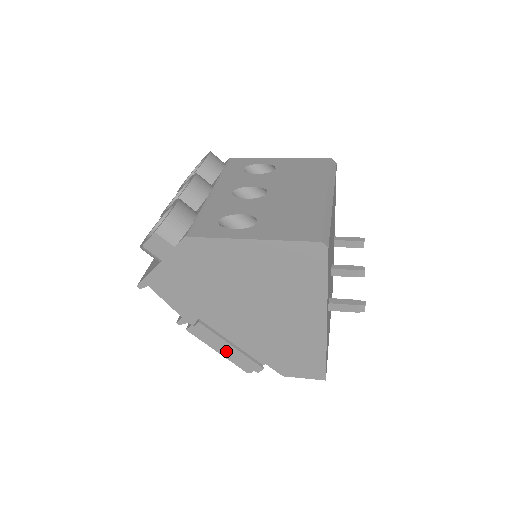
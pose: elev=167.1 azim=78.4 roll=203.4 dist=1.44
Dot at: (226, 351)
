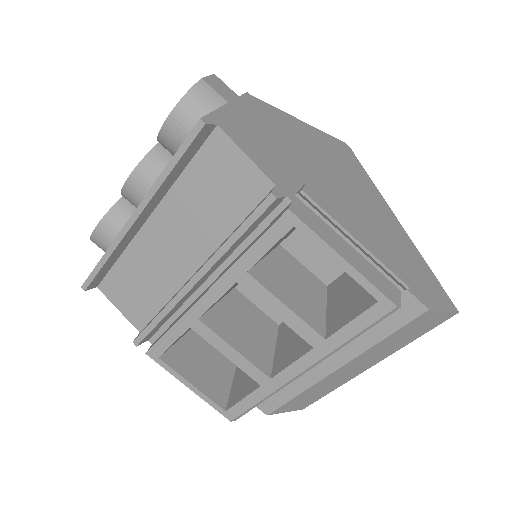
Dot at: (352, 258)
